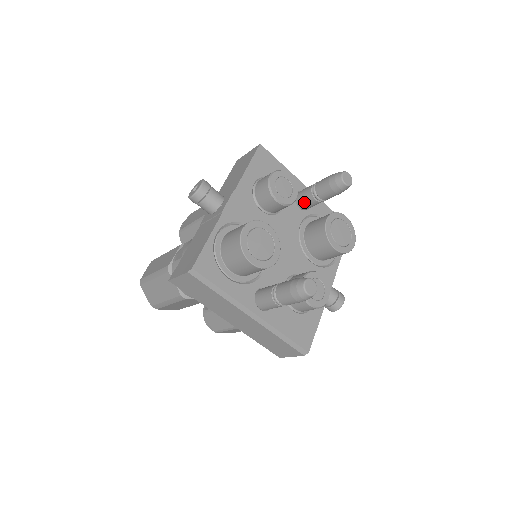
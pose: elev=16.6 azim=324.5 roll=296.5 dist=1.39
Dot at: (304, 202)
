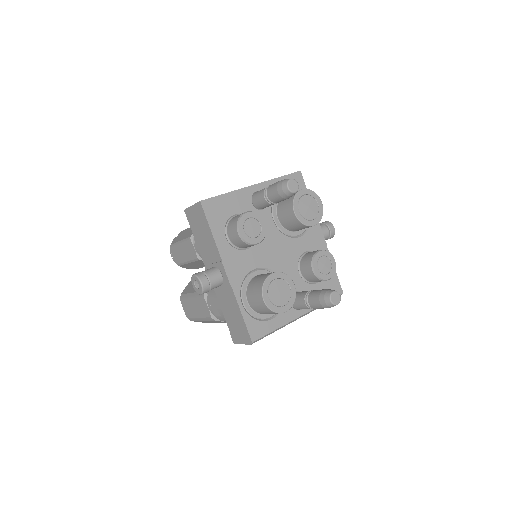
Dot at: (265, 207)
